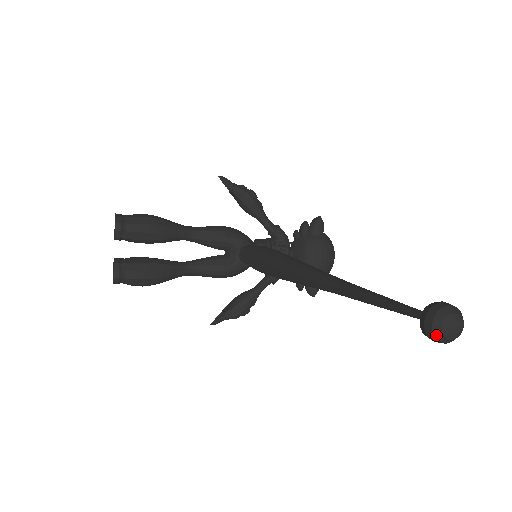
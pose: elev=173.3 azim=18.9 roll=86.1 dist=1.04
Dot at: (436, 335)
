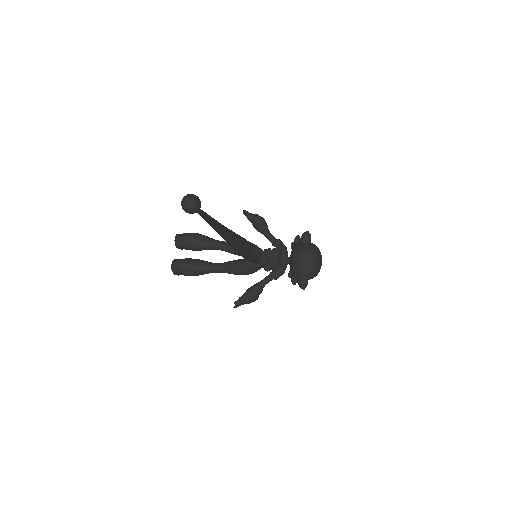
Dot at: (182, 207)
